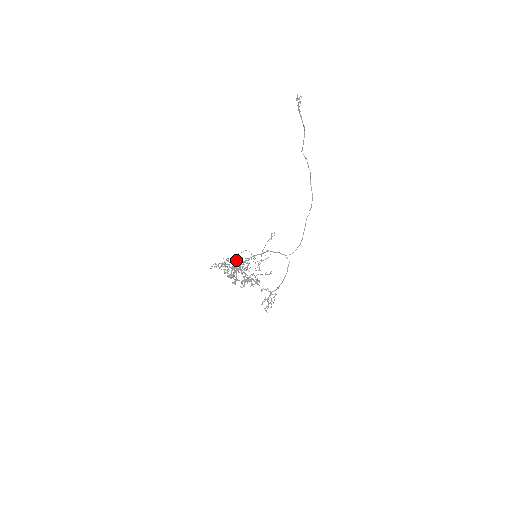
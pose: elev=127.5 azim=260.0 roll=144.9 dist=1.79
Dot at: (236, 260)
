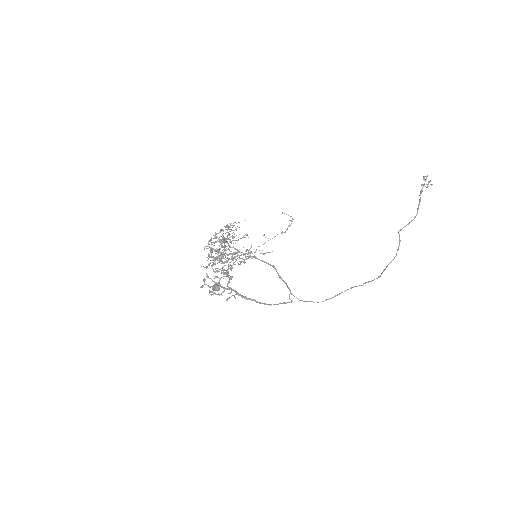
Dot at: occluded
